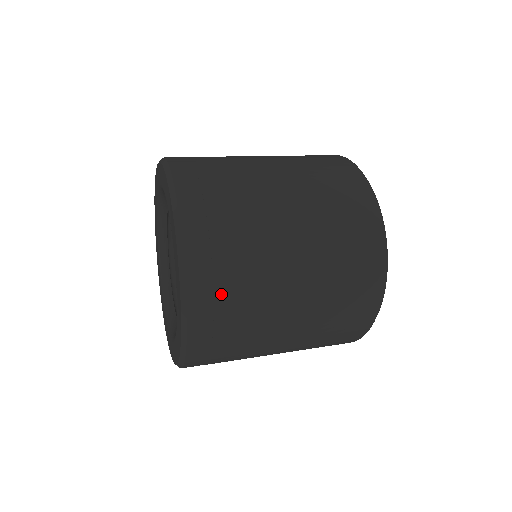
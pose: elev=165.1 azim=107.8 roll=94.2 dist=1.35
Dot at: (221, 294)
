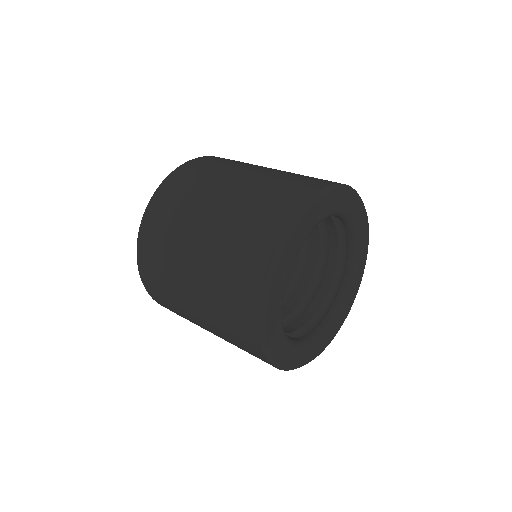
Dot at: (166, 205)
